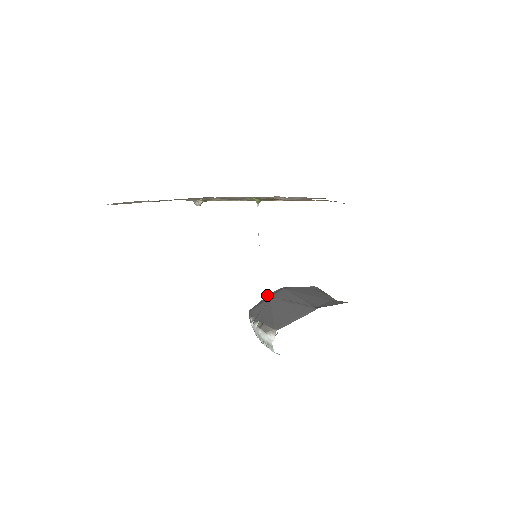
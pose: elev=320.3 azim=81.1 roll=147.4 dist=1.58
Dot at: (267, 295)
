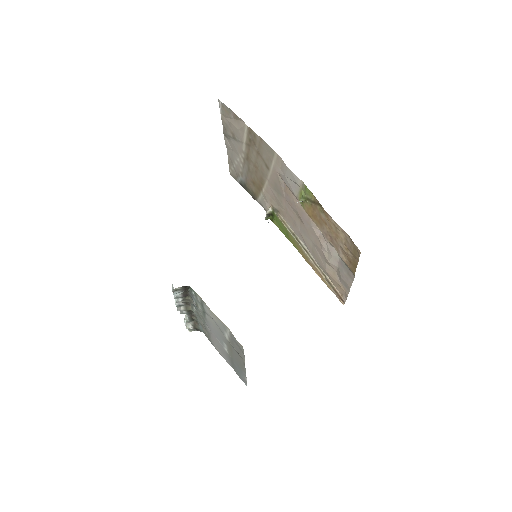
Dot at: occluded
